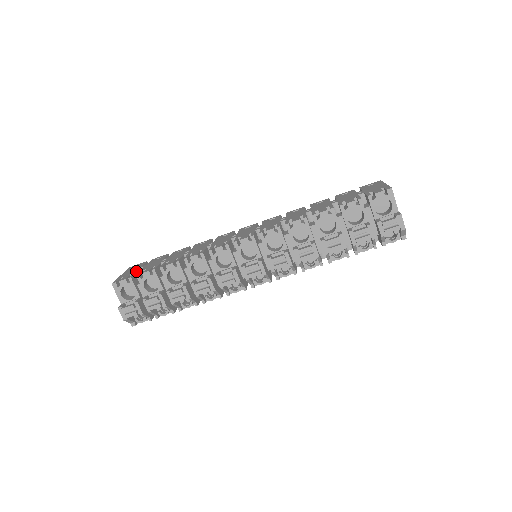
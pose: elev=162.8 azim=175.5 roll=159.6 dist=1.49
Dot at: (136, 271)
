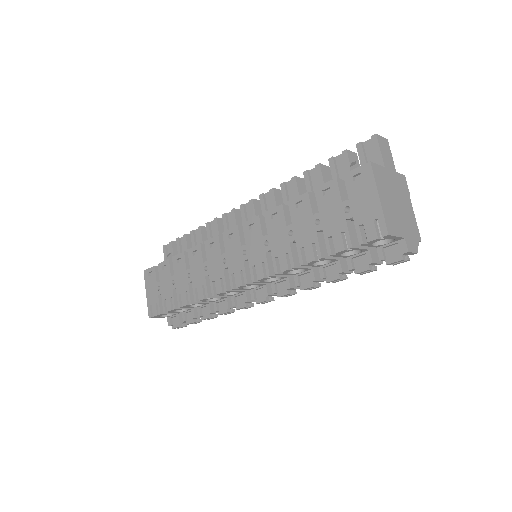
Dot at: (158, 298)
